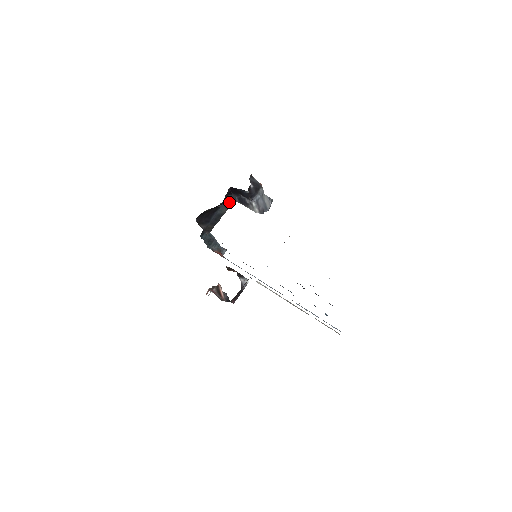
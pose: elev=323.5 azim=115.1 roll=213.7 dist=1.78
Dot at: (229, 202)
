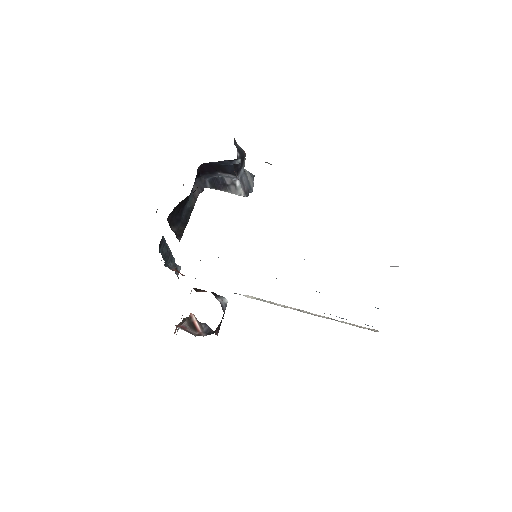
Dot at: (197, 189)
